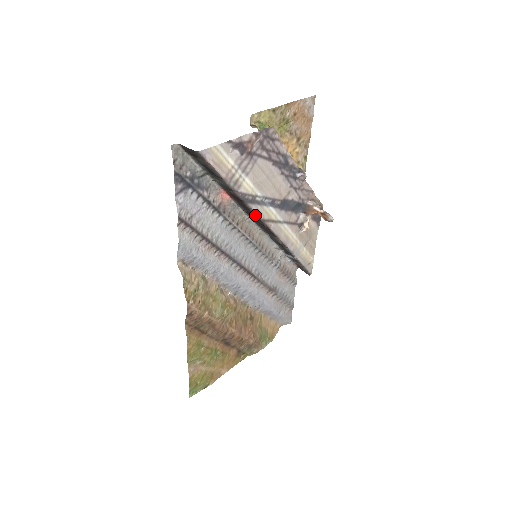
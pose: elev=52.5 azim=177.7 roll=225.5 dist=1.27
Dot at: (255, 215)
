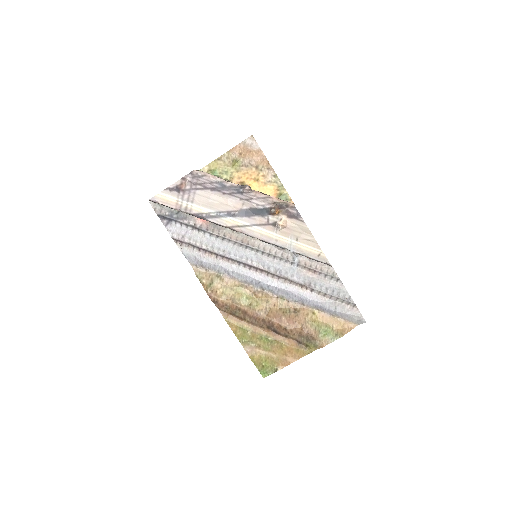
Dot at: (219, 225)
